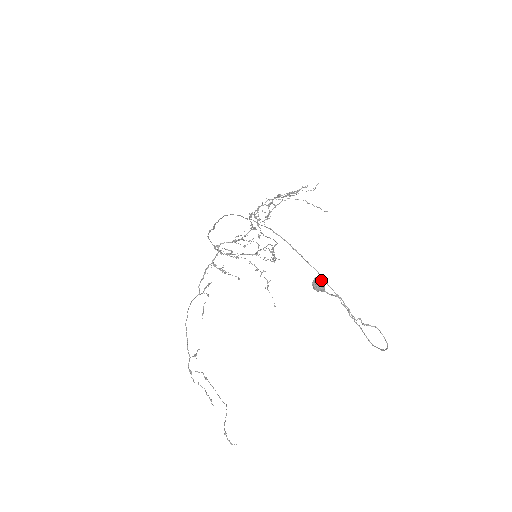
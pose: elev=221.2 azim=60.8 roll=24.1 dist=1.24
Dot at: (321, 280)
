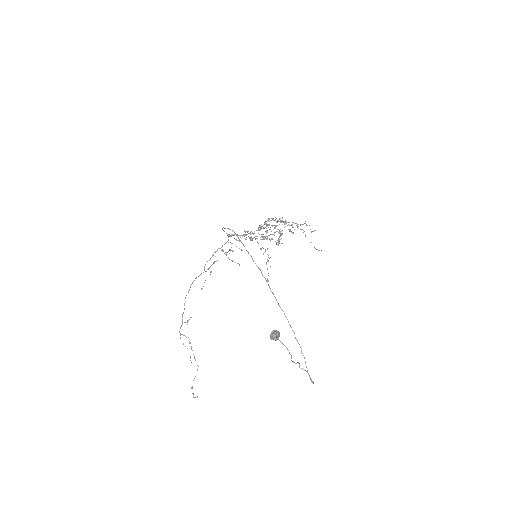
Dot at: (276, 335)
